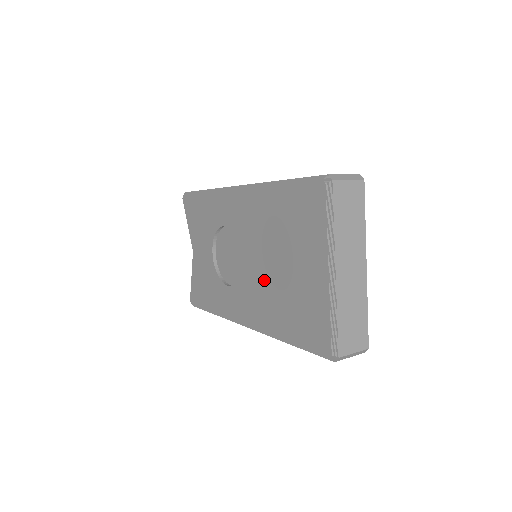
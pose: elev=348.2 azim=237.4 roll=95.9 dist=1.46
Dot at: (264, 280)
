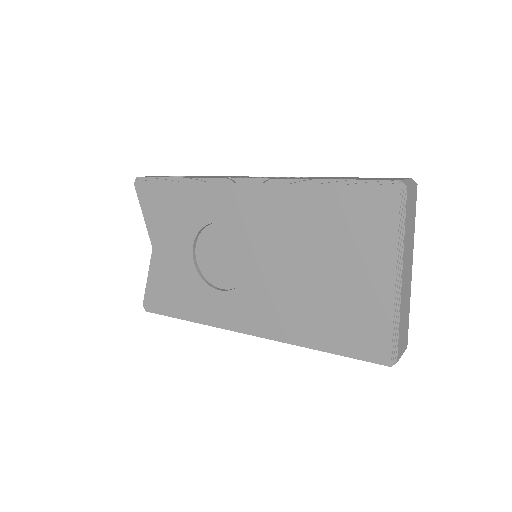
Dot at: (288, 285)
